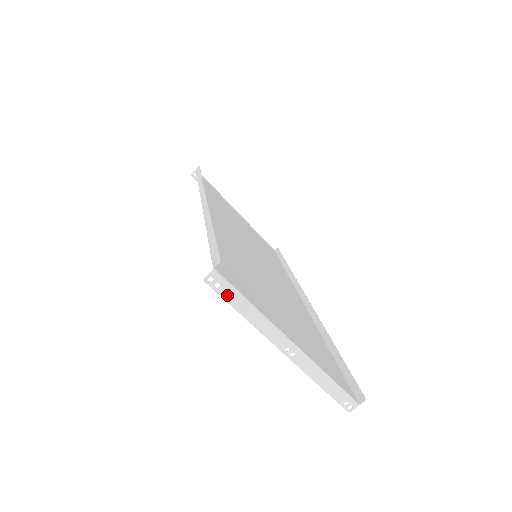
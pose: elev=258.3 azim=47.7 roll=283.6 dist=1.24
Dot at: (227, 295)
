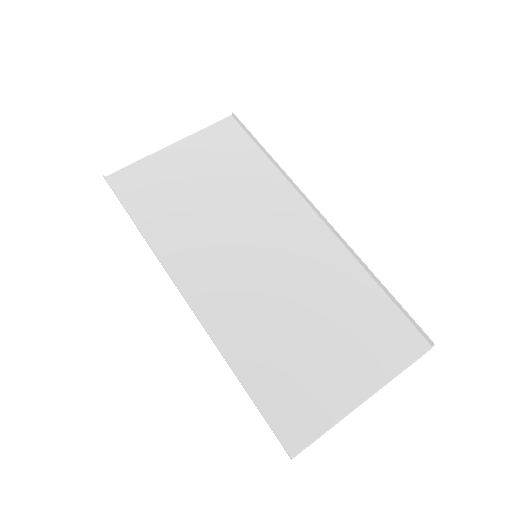
Dot at: occluded
